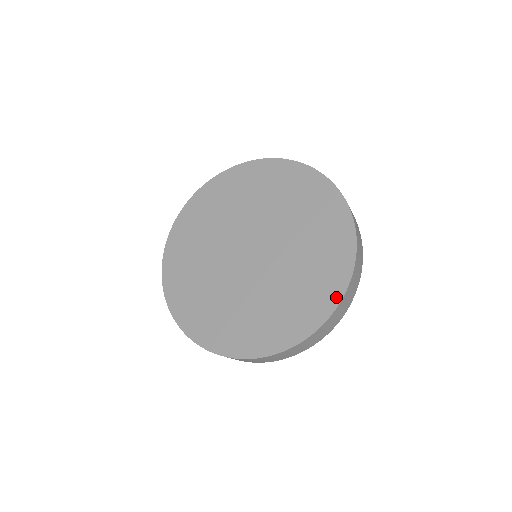
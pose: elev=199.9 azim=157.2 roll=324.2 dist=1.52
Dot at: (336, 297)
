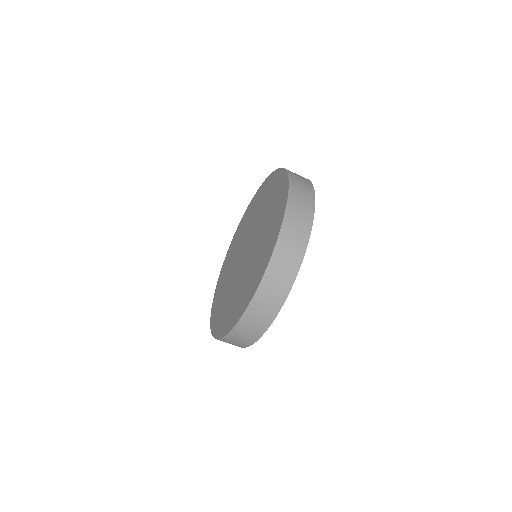
Dot at: (282, 173)
